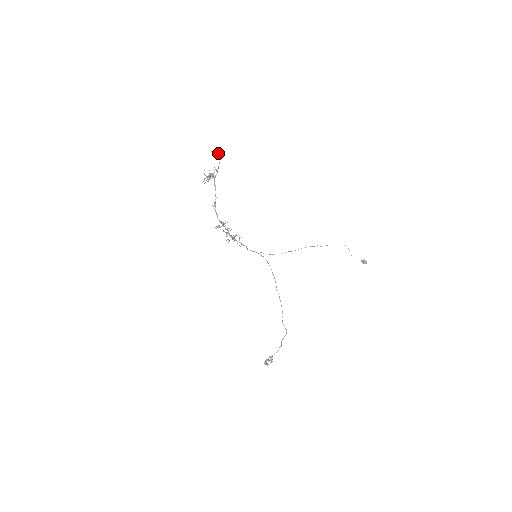
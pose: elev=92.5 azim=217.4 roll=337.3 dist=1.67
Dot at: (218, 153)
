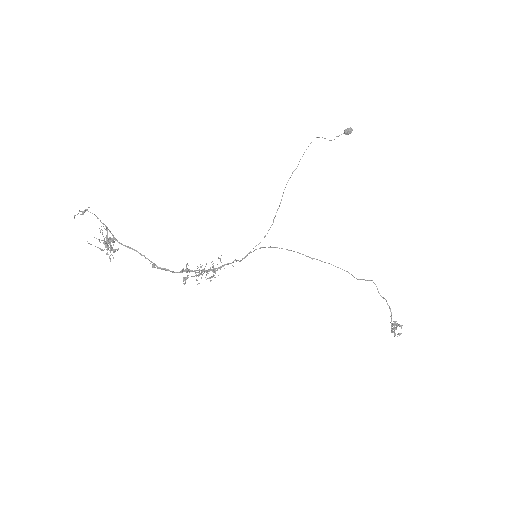
Dot at: (83, 212)
